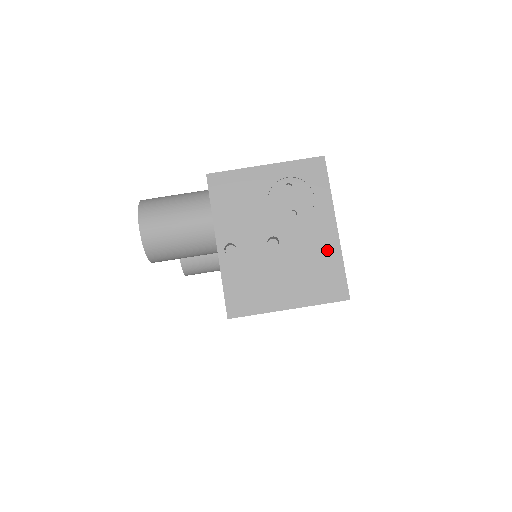
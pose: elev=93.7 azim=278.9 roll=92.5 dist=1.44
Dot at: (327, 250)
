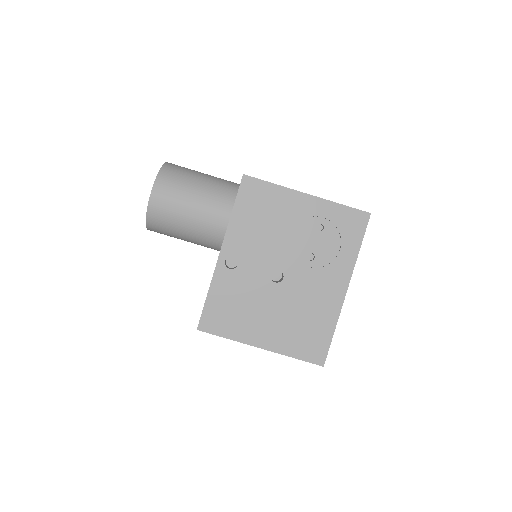
Dot at: (326, 309)
